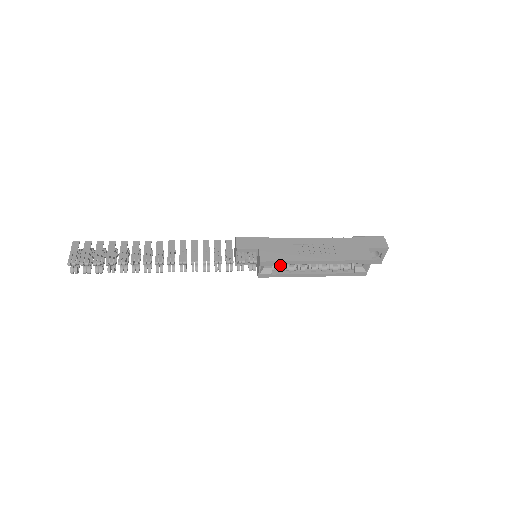
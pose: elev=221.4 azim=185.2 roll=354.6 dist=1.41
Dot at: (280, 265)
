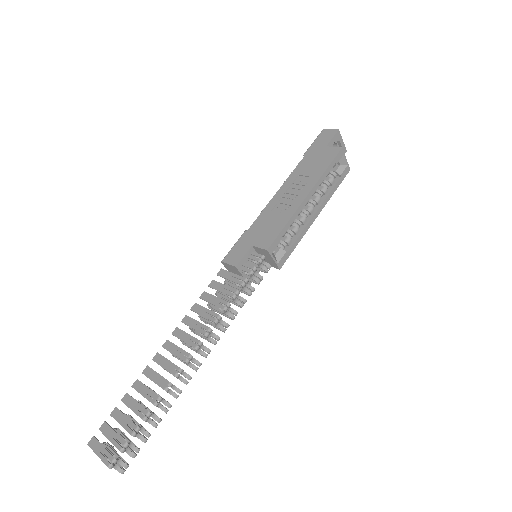
Dot at: (283, 238)
